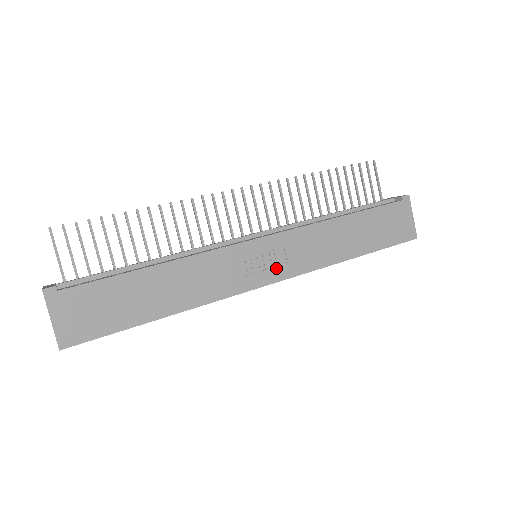
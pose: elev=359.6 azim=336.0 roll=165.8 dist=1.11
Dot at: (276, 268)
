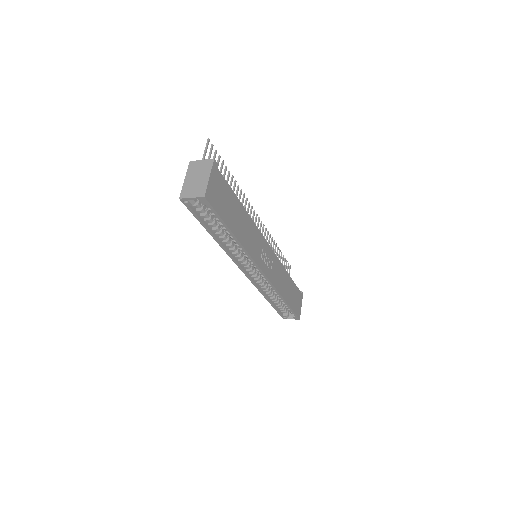
Dot at: (268, 268)
